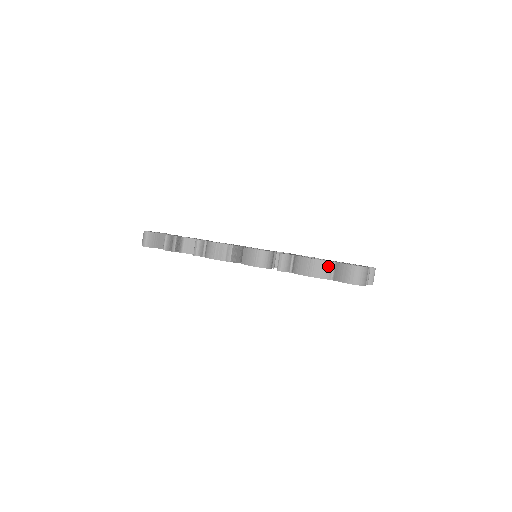
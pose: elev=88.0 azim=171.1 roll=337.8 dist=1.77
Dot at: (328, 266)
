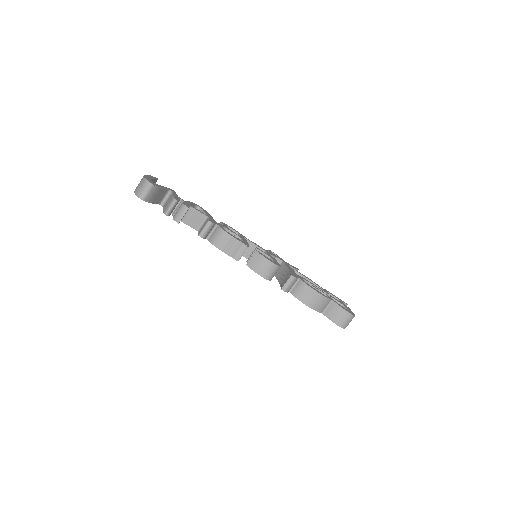
Dot at: (326, 302)
